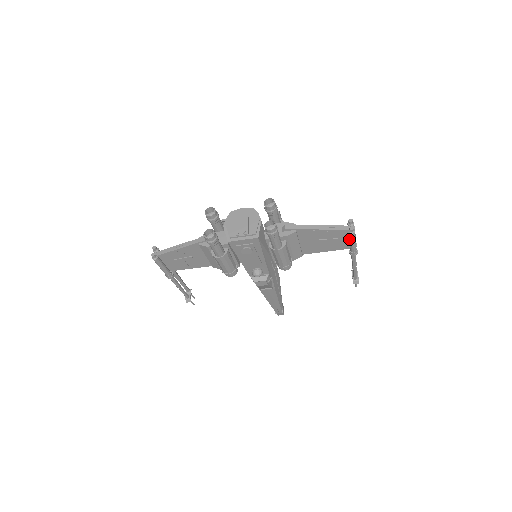
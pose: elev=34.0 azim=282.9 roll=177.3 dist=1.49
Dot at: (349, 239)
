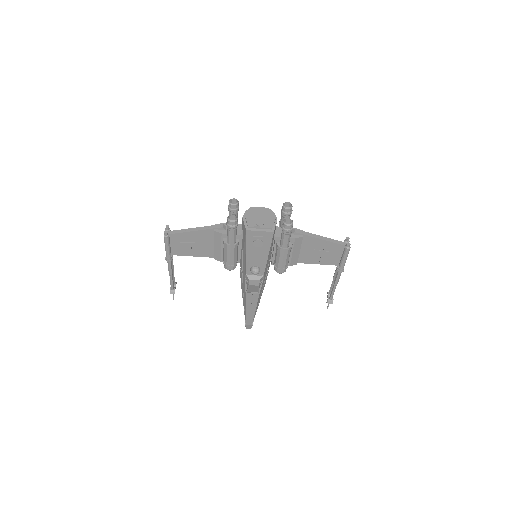
Dot at: (342, 255)
